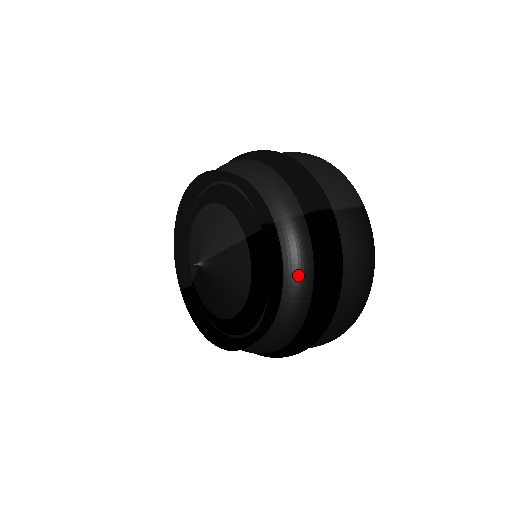
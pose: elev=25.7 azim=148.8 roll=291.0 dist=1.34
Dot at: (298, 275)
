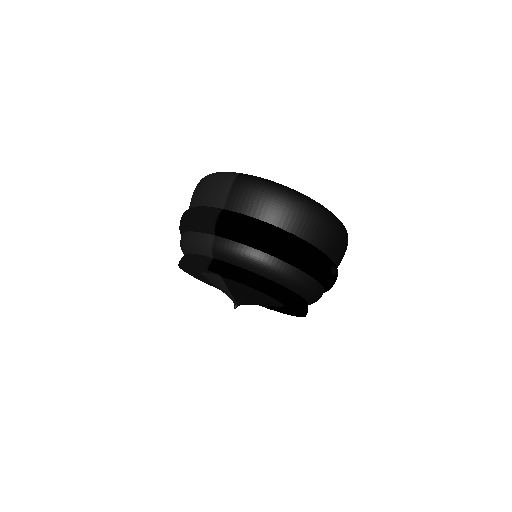
Dot at: (252, 262)
